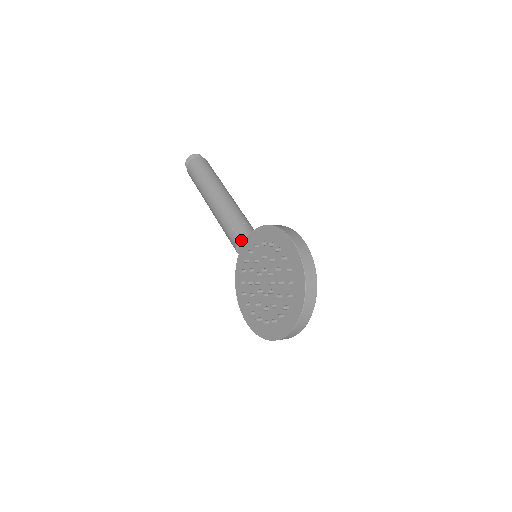
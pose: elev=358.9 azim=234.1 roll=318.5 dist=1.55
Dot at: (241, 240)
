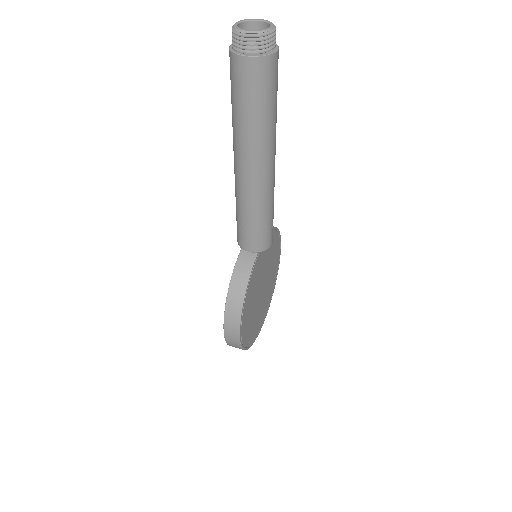
Dot at: (238, 242)
